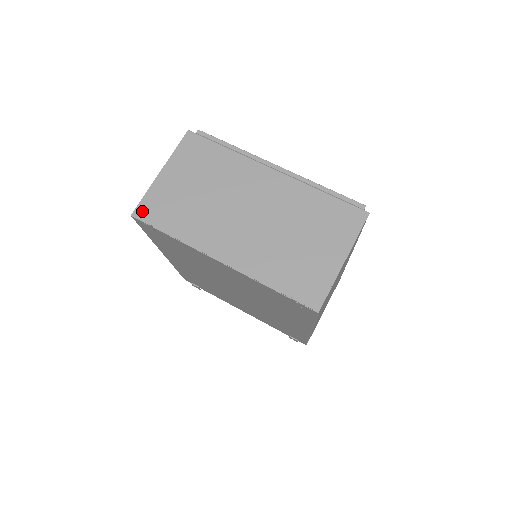
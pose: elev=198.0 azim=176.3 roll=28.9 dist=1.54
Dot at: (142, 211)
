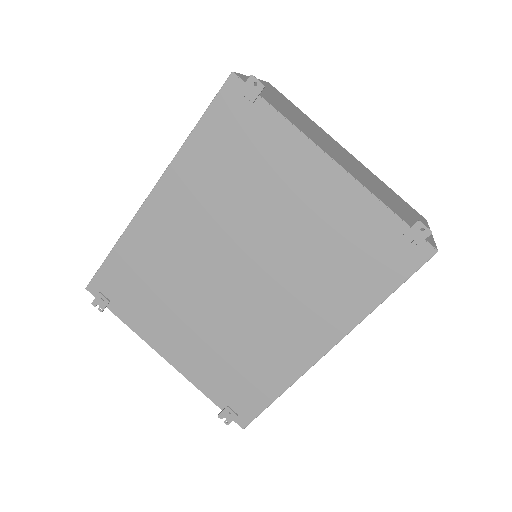
Dot at: (244, 79)
